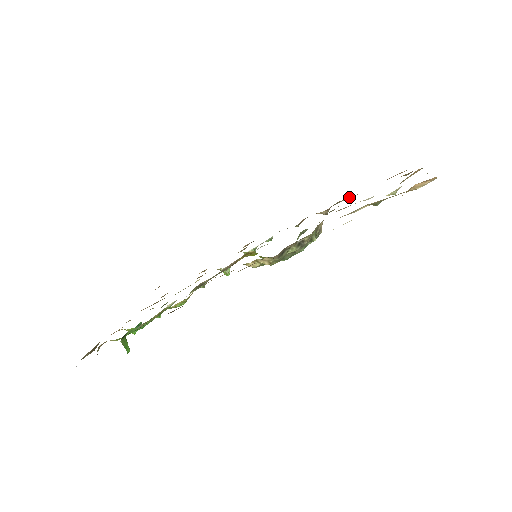
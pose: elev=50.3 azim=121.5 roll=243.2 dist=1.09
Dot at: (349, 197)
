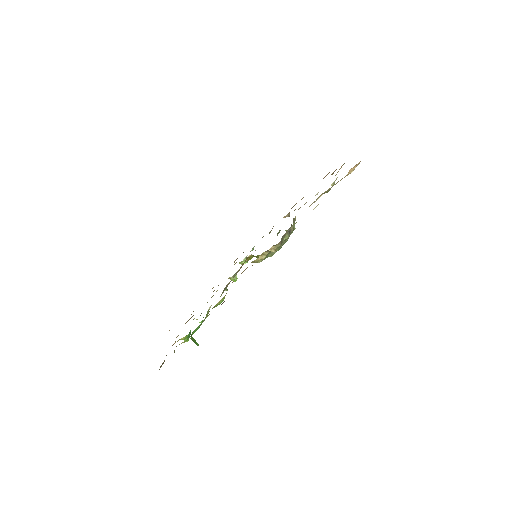
Dot at: occluded
